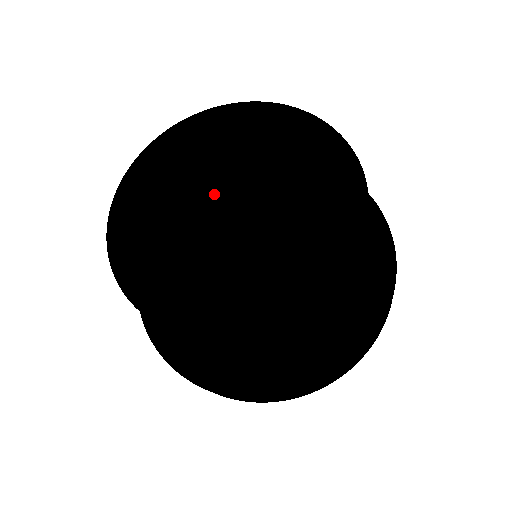
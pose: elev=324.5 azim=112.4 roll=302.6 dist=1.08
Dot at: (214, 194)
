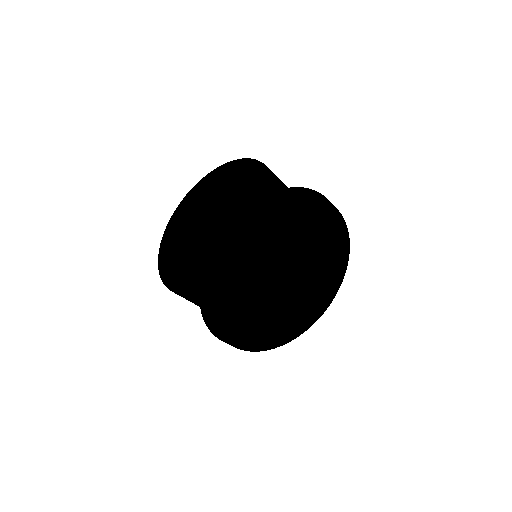
Dot at: (268, 208)
